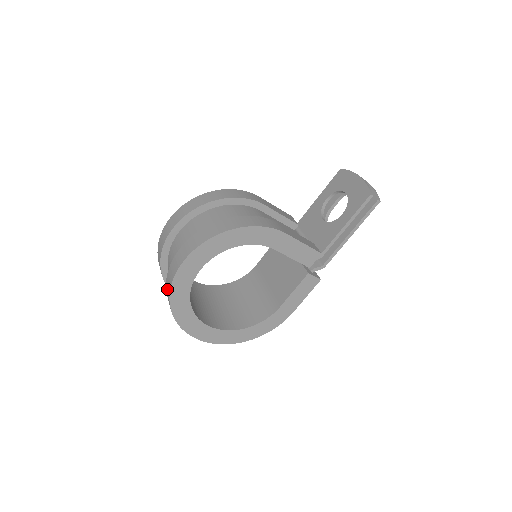
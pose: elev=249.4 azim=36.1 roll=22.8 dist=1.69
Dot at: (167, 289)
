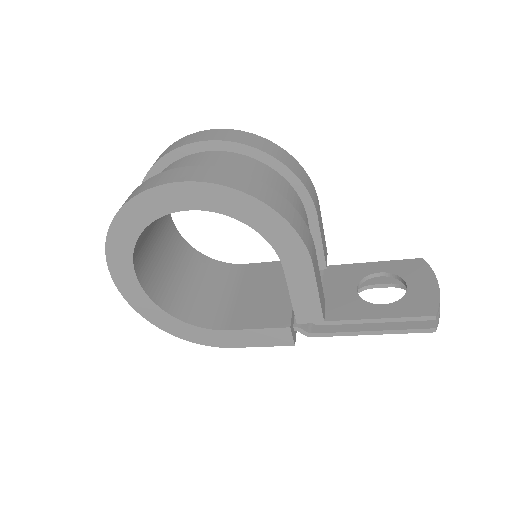
Dot at: (131, 194)
